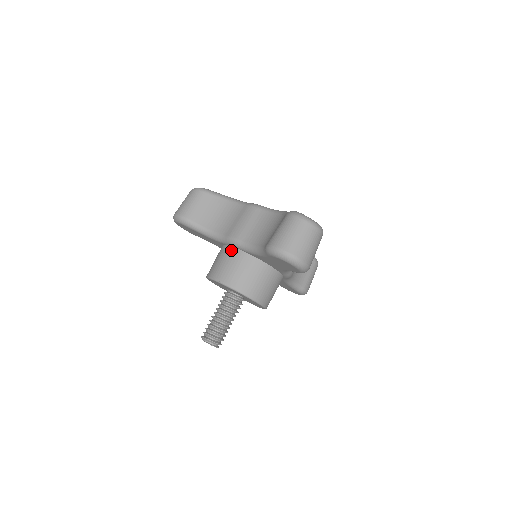
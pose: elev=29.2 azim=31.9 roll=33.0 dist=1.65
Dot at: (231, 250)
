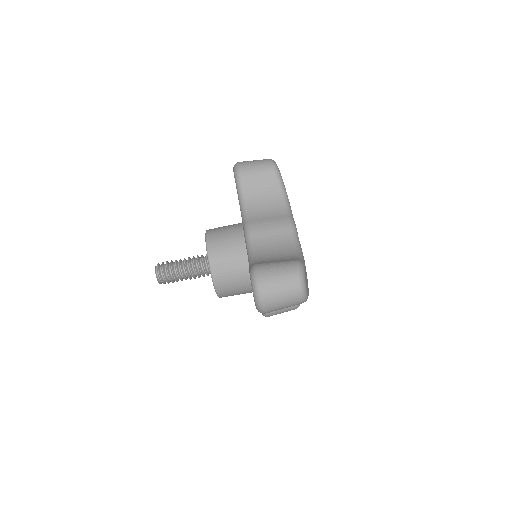
Dot at: (240, 234)
